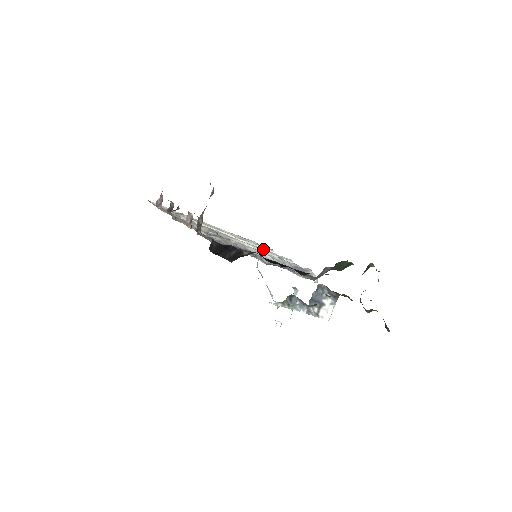
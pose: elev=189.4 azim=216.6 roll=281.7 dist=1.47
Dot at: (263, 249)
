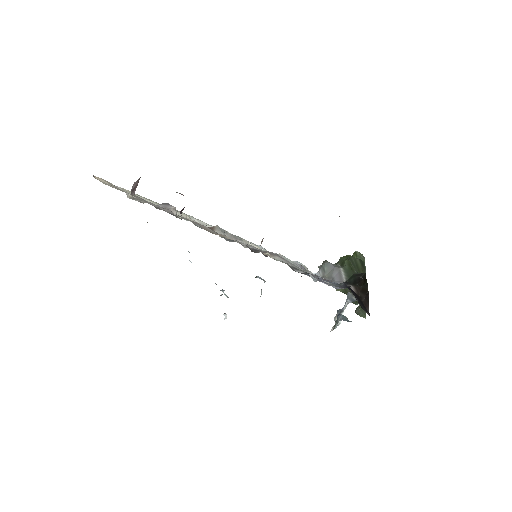
Dot at: occluded
